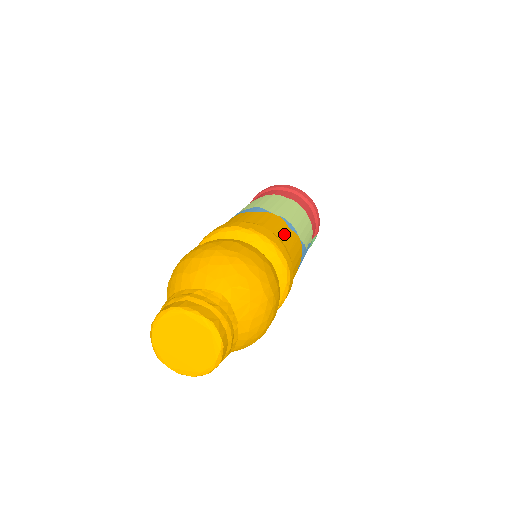
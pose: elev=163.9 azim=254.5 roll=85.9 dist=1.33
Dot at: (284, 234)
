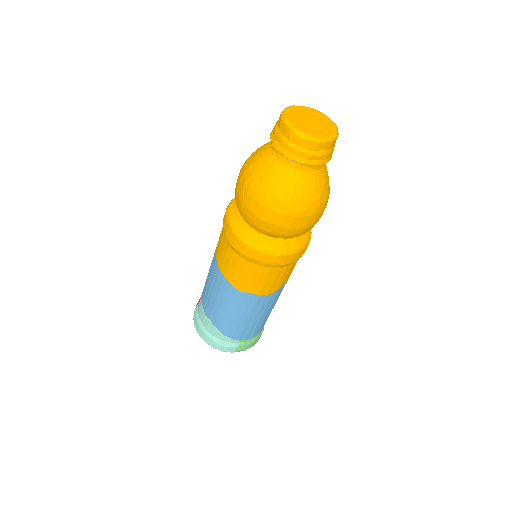
Dot at: occluded
